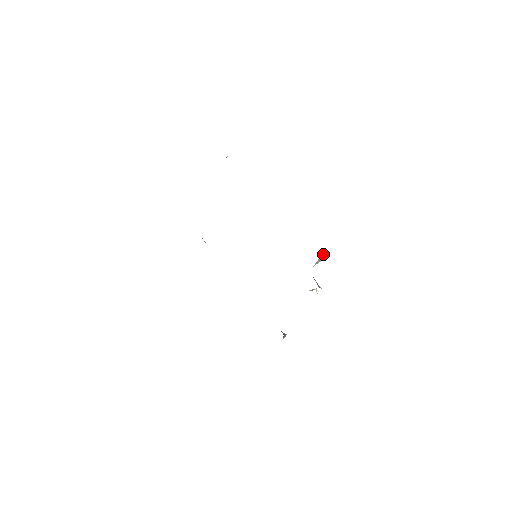
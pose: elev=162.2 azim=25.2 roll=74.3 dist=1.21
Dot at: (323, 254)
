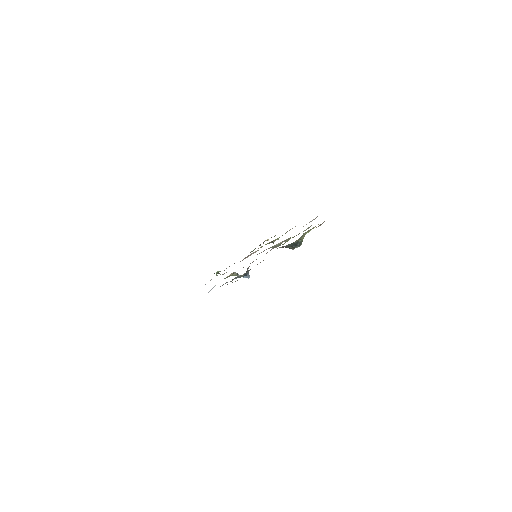
Dot at: occluded
